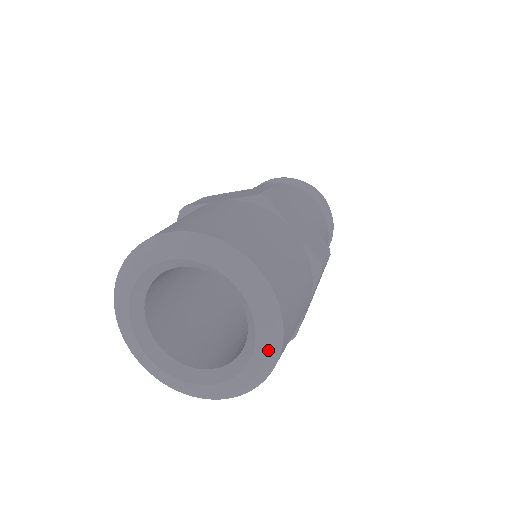
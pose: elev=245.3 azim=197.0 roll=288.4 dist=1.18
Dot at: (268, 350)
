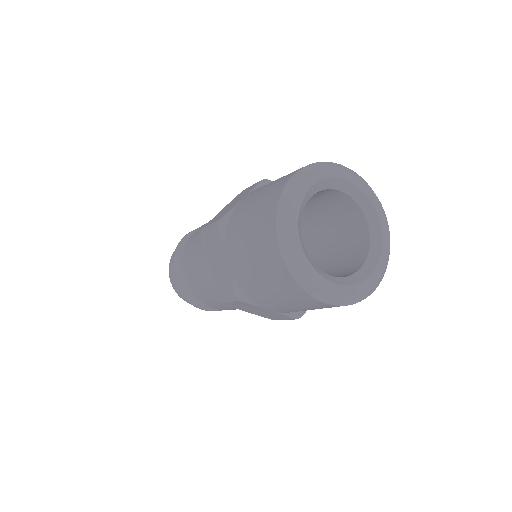
Dot at: occluded
